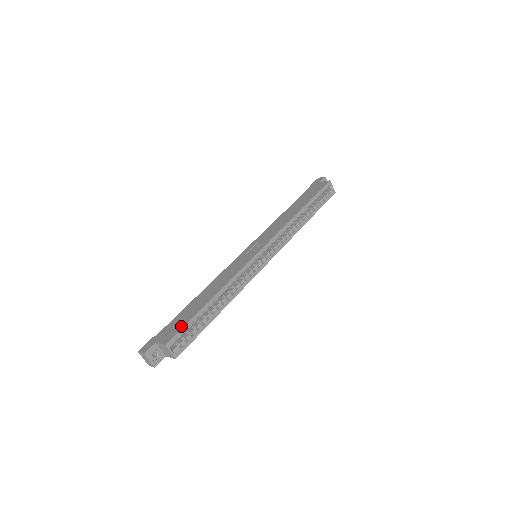
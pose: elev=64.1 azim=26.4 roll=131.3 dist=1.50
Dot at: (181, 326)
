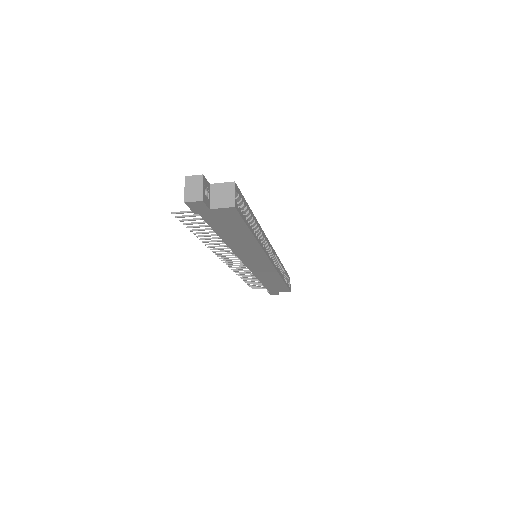
Dot at: occluded
